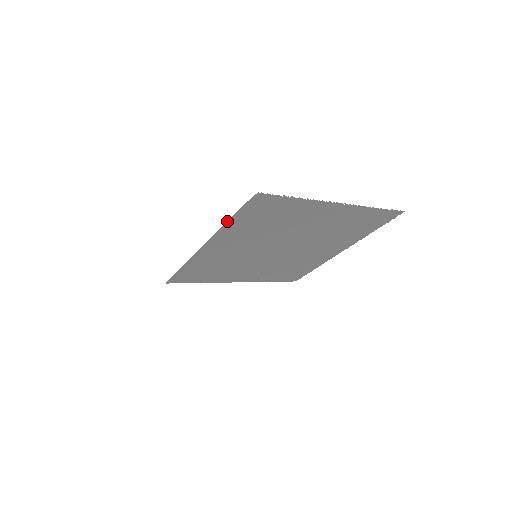
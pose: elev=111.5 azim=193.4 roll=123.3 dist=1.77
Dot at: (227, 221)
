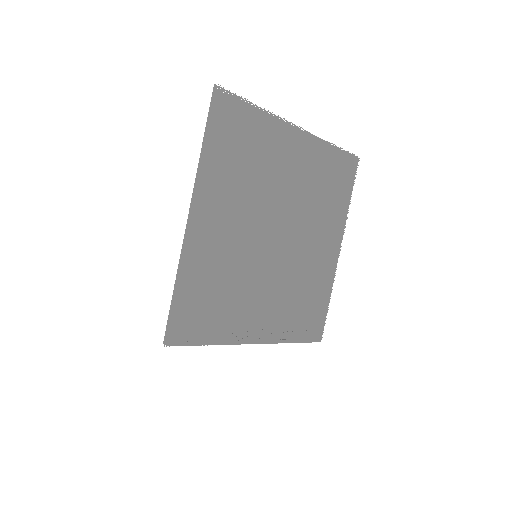
Dot at: occluded
